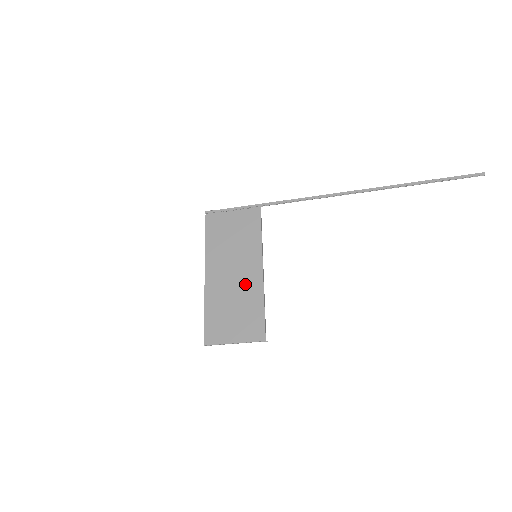
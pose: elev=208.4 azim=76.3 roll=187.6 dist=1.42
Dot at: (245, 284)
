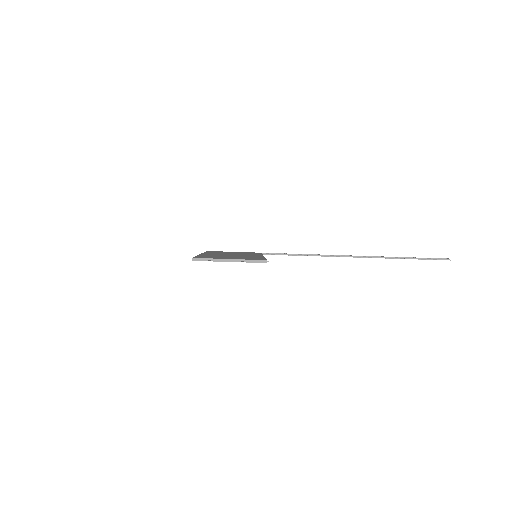
Dot at: occluded
